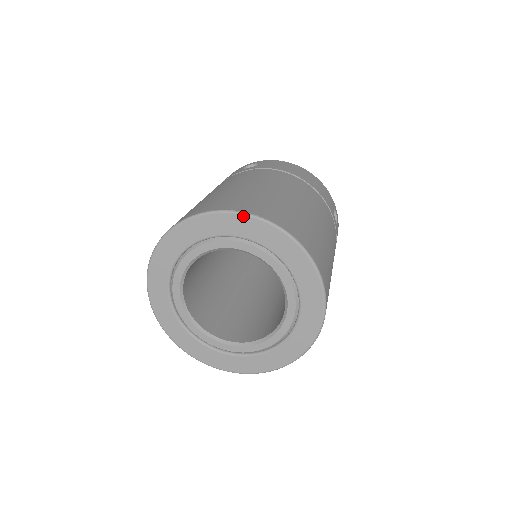
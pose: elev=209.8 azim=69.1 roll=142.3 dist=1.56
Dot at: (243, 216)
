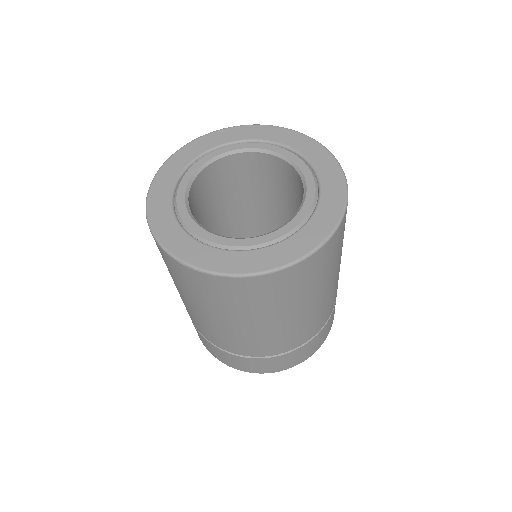
Dot at: (283, 129)
